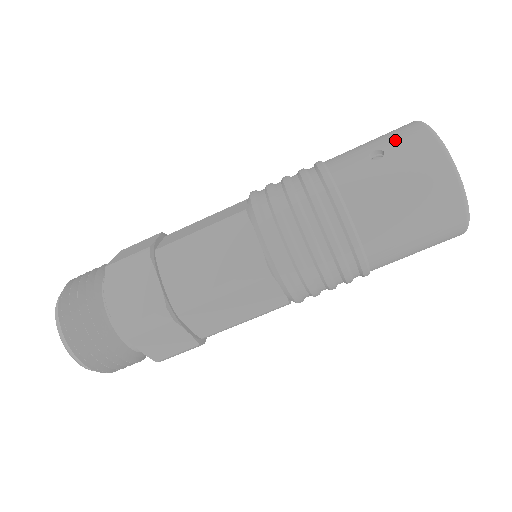
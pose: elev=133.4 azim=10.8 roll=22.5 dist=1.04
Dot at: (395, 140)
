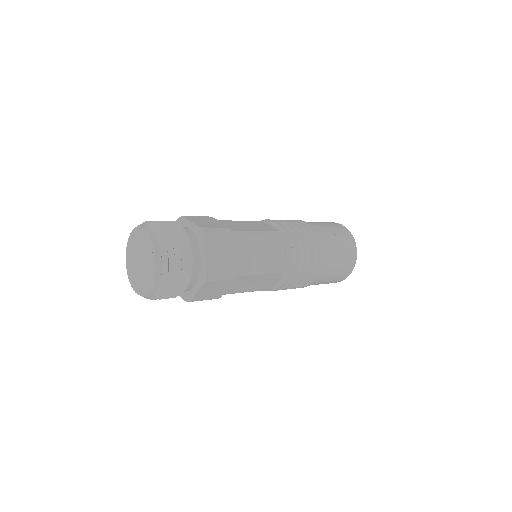
Dot at: (339, 230)
